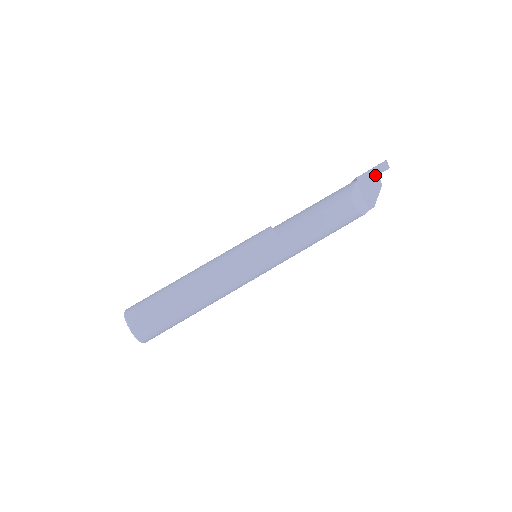
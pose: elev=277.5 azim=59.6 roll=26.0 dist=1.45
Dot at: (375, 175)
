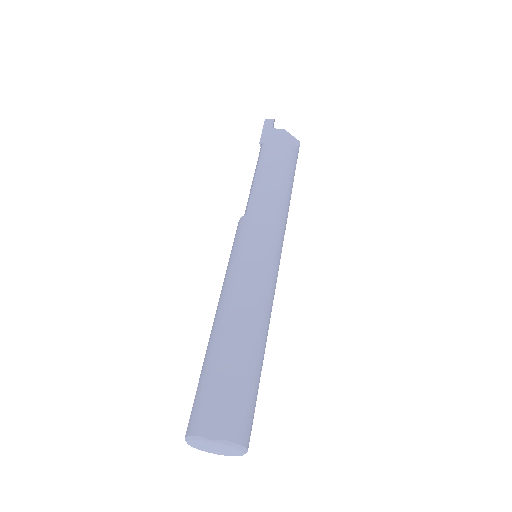
Dot at: (270, 131)
